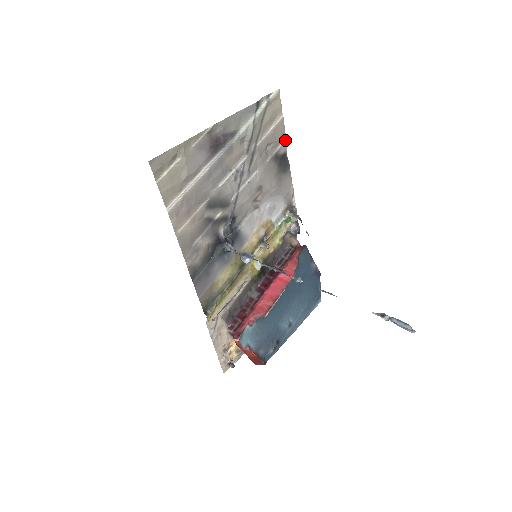
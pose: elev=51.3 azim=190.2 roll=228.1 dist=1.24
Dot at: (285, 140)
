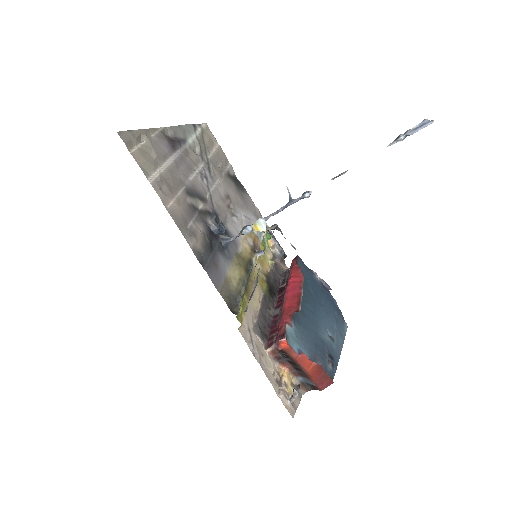
Dot at: (230, 164)
